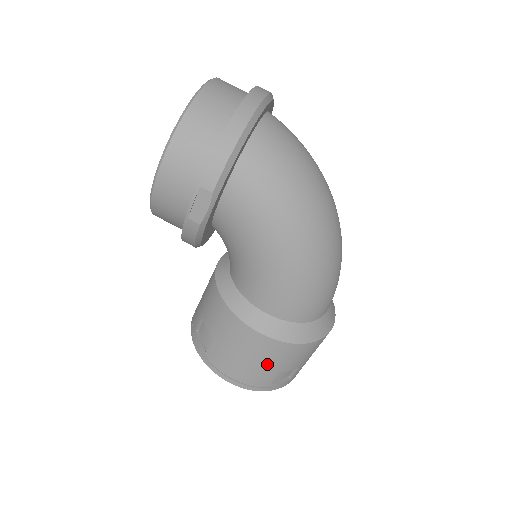
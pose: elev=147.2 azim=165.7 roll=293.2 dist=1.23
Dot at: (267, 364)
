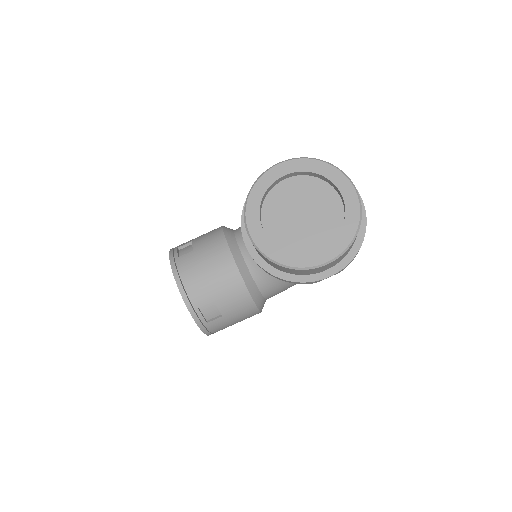
Dot at: occluded
